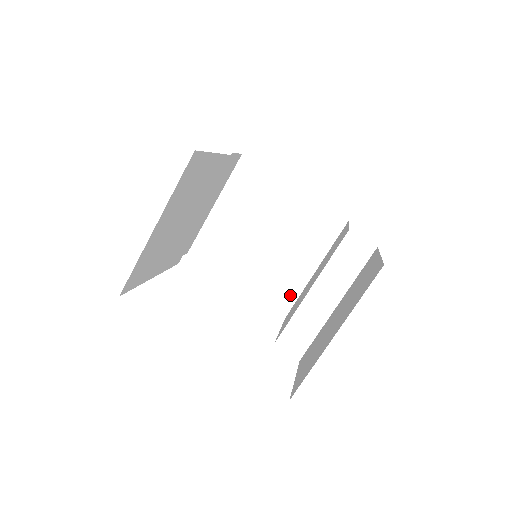
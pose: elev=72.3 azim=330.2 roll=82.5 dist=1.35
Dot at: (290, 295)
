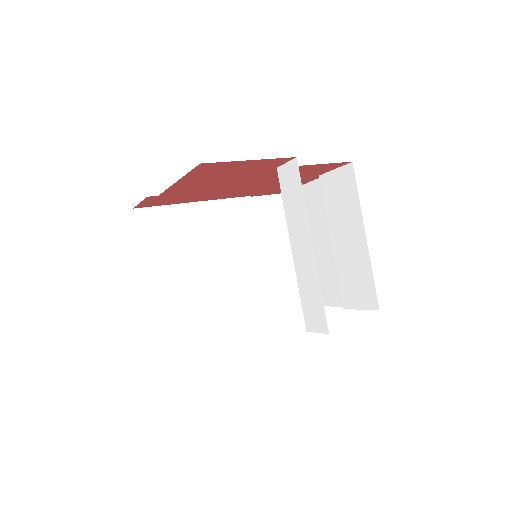
Dot at: (366, 280)
